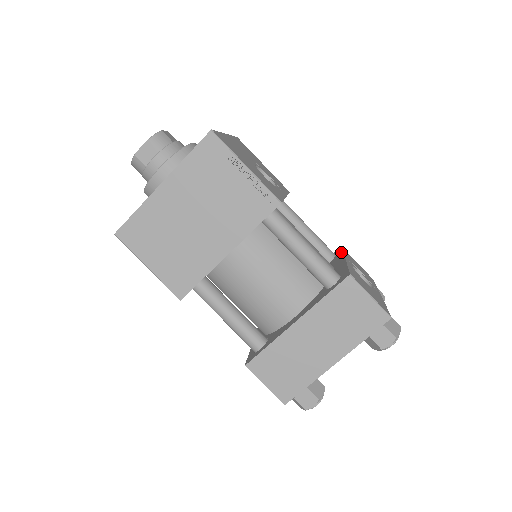
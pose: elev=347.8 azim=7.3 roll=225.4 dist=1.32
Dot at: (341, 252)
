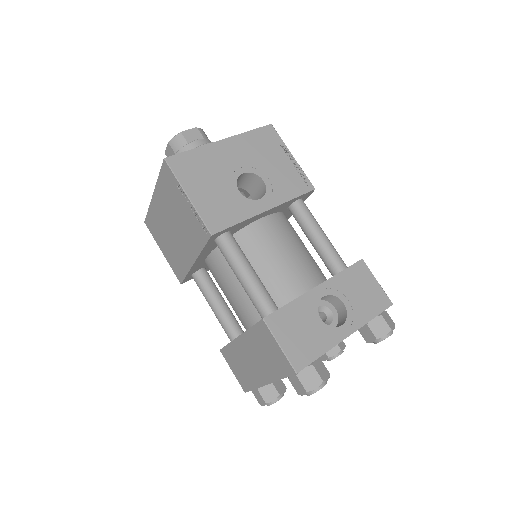
Dot at: occluded
